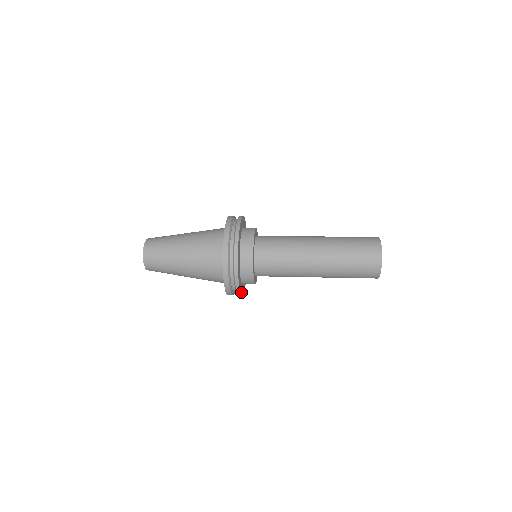
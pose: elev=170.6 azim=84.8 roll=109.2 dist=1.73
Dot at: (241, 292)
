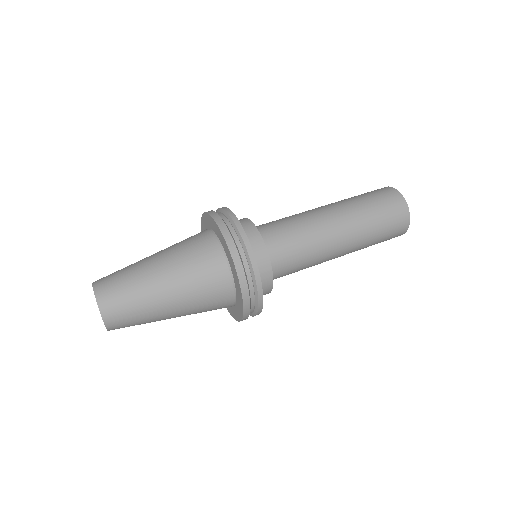
Dot at: occluded
